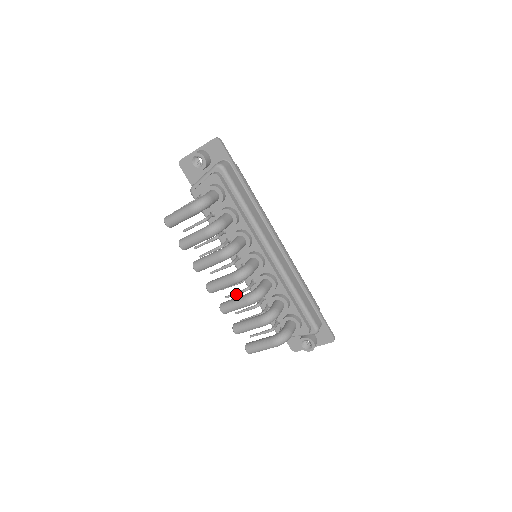
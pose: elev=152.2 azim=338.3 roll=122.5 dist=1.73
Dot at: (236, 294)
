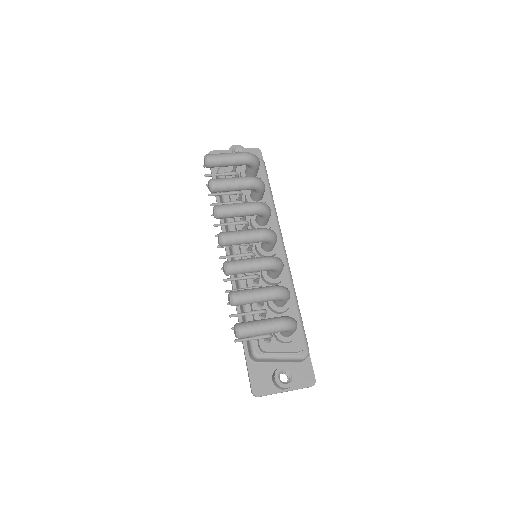
Dot at: occluded
